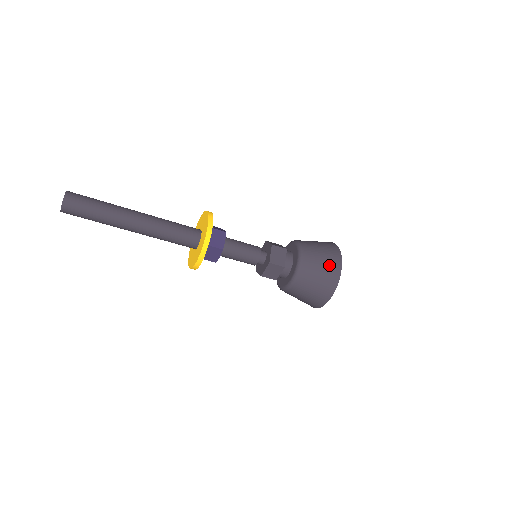
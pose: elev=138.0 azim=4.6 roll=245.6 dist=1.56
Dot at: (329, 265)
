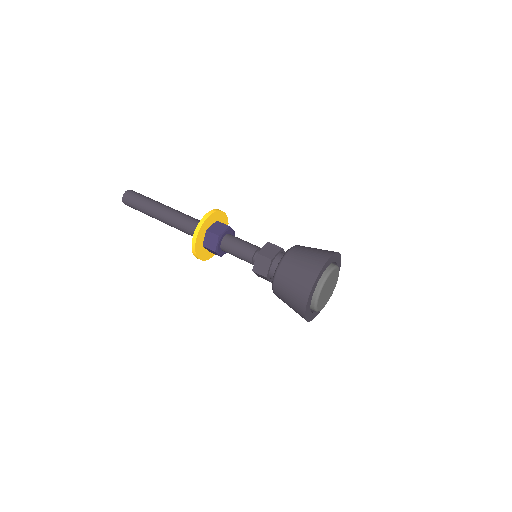
Dot at: (314, 258)
